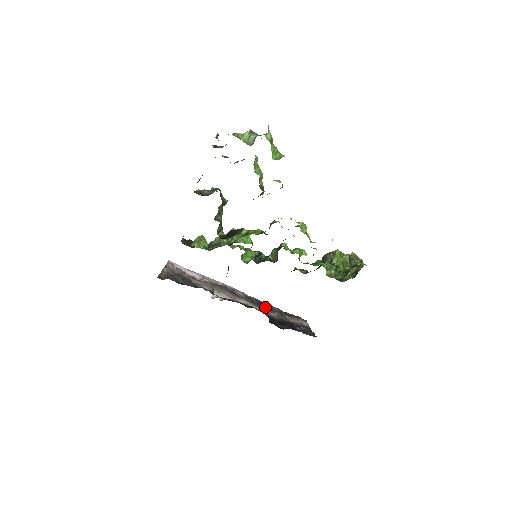
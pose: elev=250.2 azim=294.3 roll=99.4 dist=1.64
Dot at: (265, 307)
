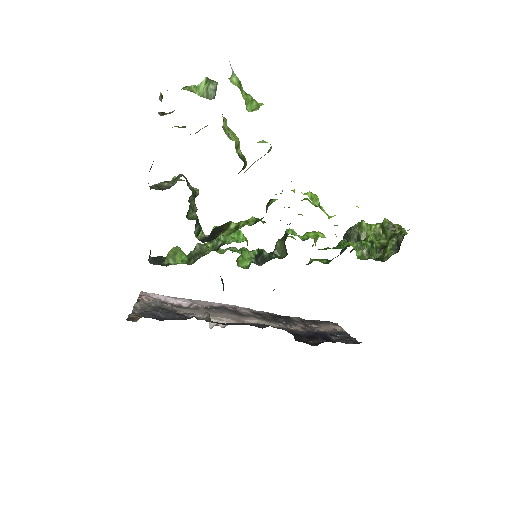
Dot at: (282, 320)
